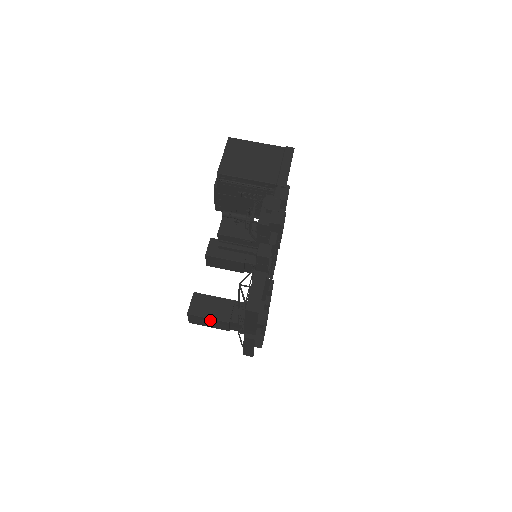
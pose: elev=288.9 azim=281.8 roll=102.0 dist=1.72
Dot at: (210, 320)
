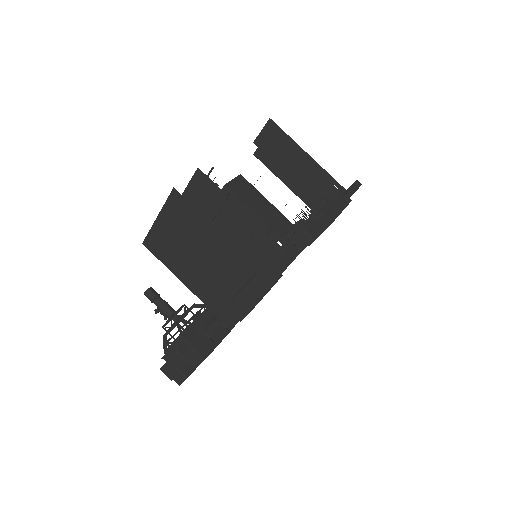
Dot at: occluded
